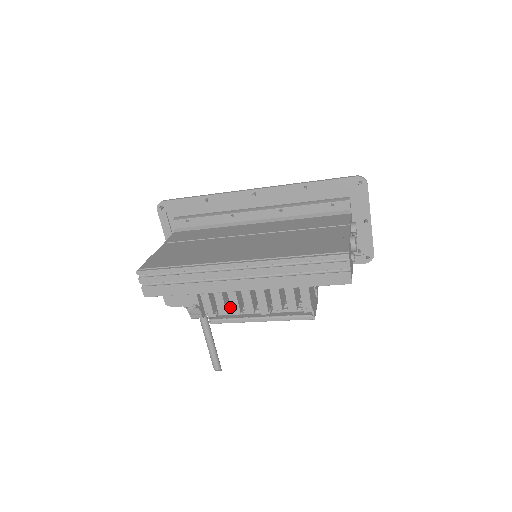
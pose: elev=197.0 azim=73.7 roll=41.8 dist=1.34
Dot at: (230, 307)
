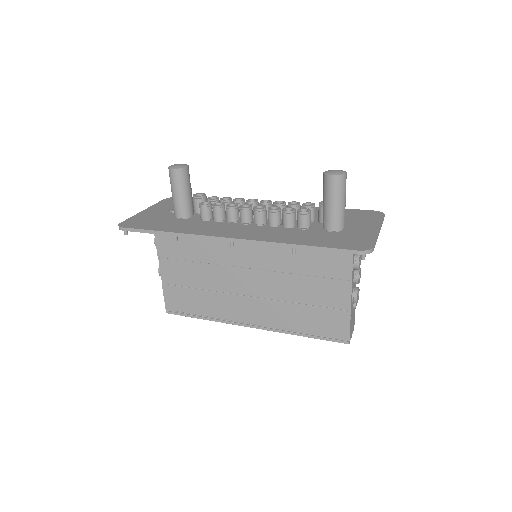
Dot at: occluded
